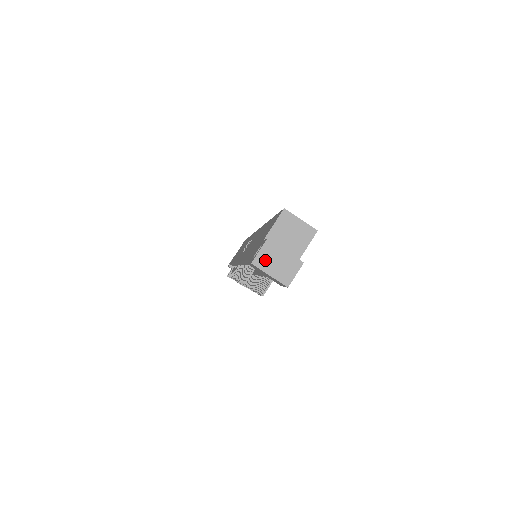
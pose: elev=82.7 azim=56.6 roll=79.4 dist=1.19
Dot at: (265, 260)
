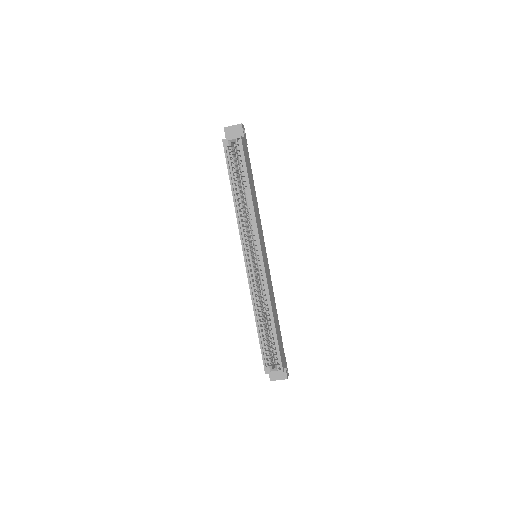
Dot at: occluded
